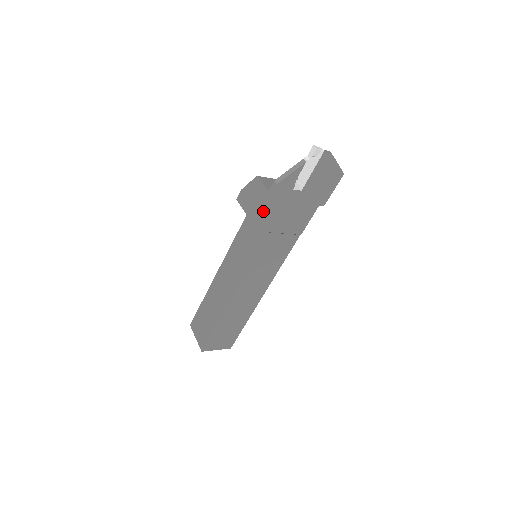
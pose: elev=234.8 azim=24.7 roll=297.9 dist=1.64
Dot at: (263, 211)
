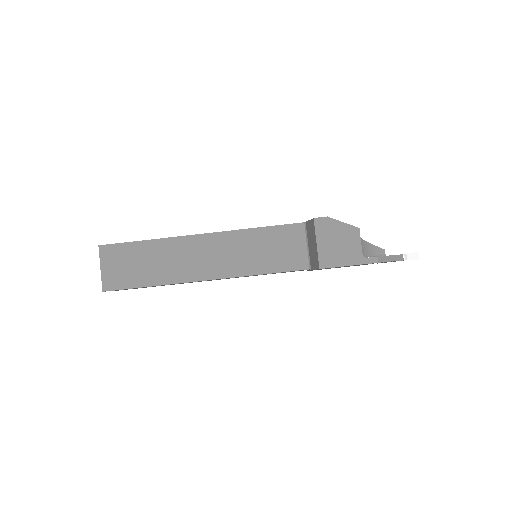
Dot at: (341, 266)
